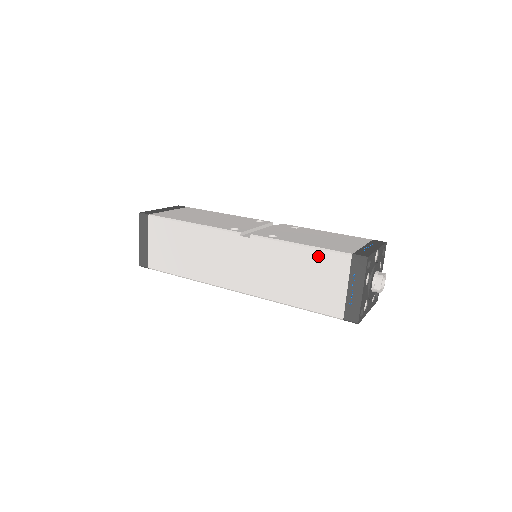
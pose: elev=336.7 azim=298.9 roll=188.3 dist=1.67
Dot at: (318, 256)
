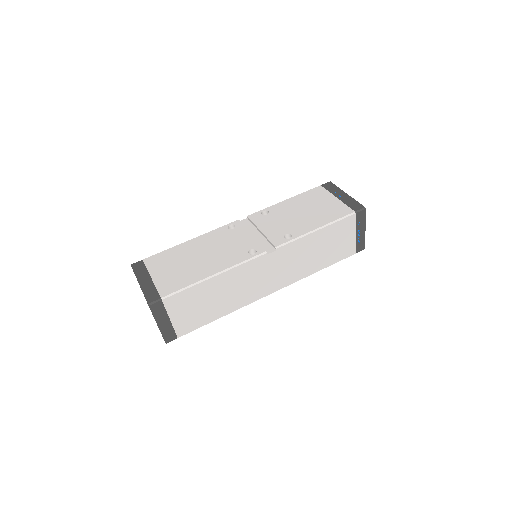
Dot at: (333, 228)
